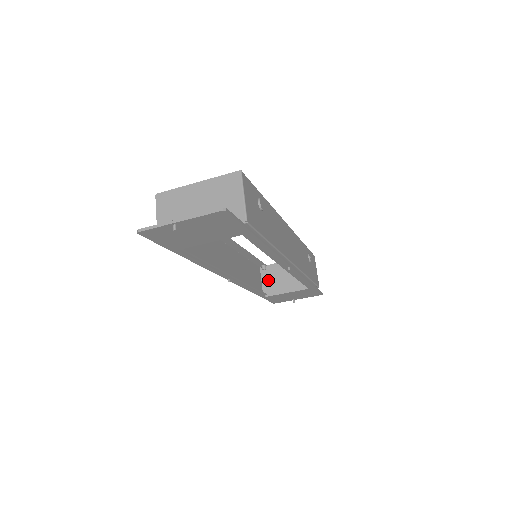
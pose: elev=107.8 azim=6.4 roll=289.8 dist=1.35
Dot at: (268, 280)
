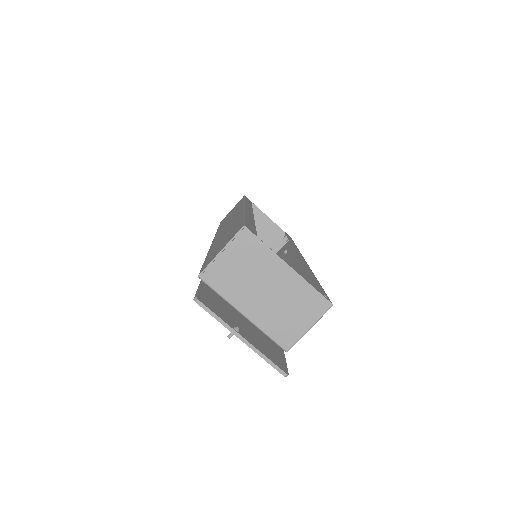
Dot at: occluded
